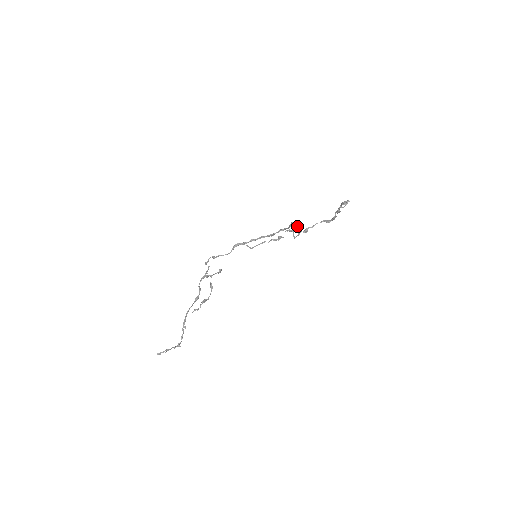
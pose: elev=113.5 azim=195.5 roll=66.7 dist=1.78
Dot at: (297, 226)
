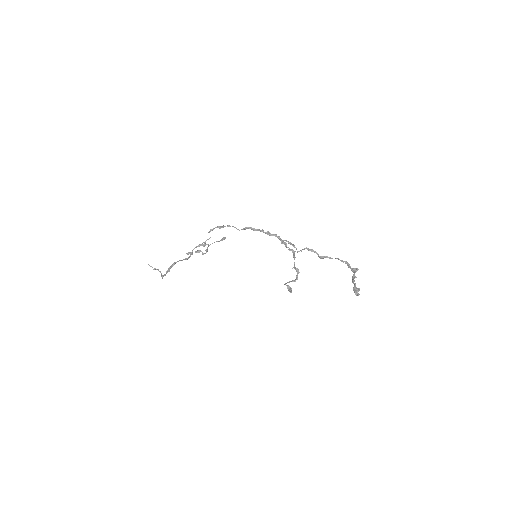
Dot at: (289, 287)
